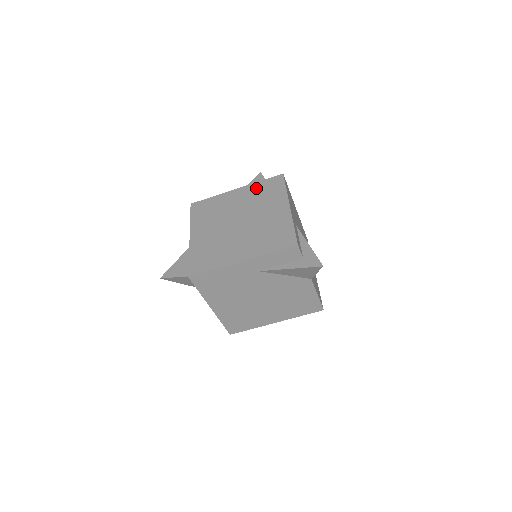
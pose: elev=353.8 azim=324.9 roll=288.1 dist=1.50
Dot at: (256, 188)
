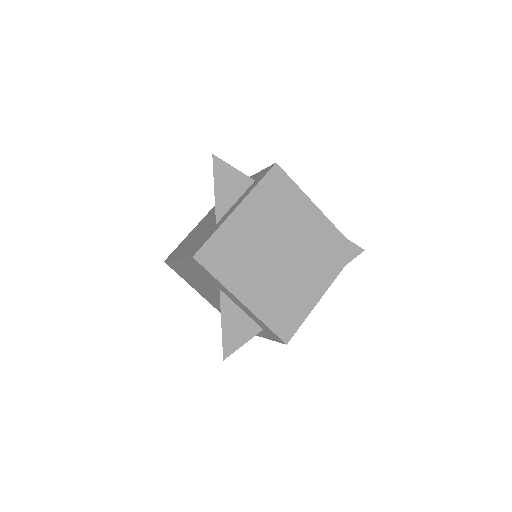
Dot at: (262, 197)
